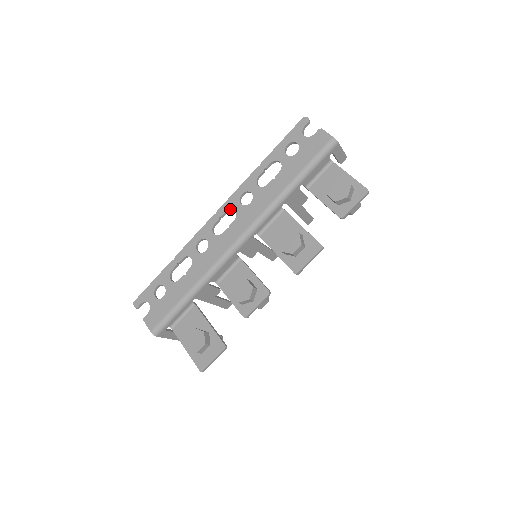
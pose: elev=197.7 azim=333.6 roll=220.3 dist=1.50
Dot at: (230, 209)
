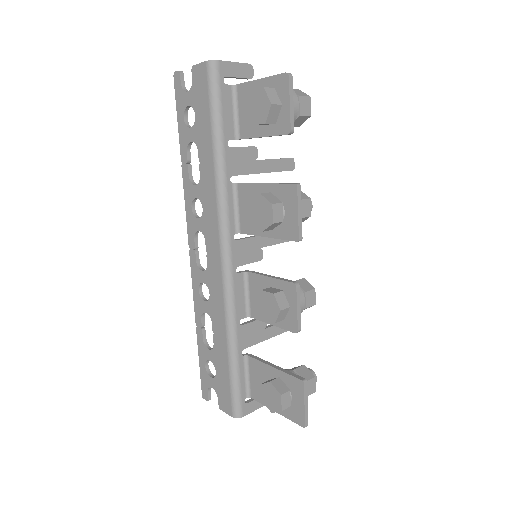
Dot at: (195, 233)
